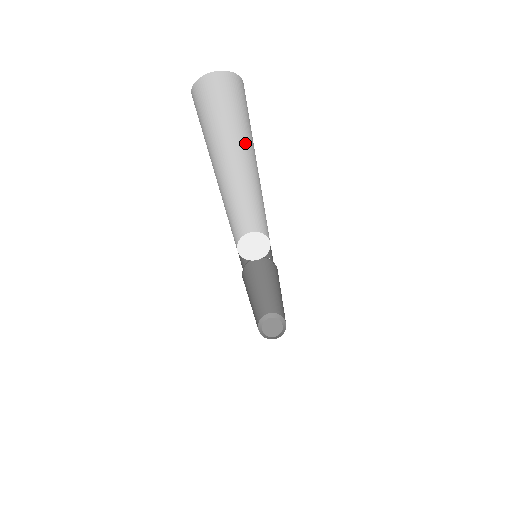
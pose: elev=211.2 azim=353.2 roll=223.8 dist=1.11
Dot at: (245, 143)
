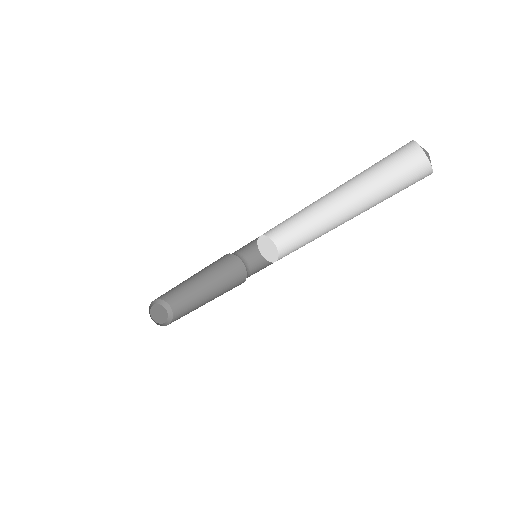
Dot at: (359, 180)
